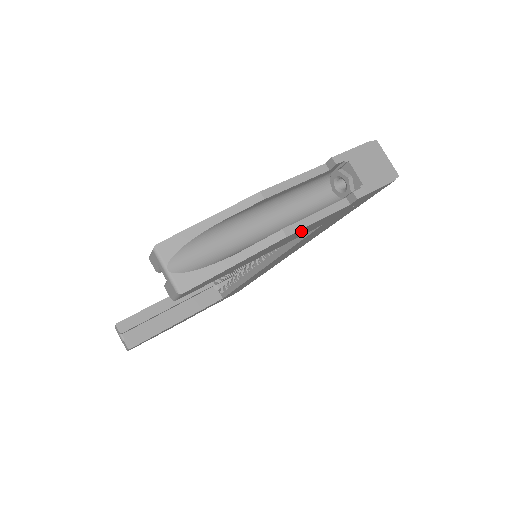
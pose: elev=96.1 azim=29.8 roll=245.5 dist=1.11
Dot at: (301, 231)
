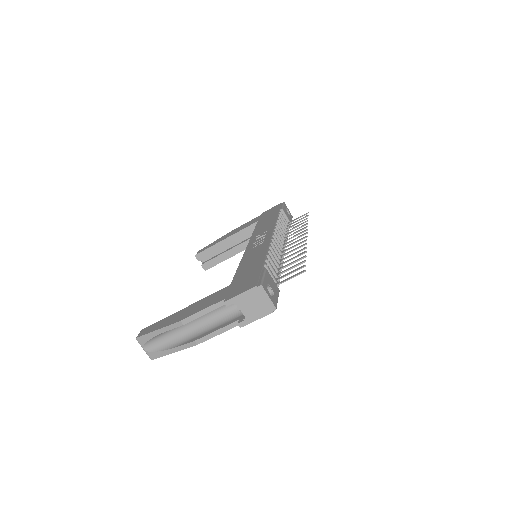
Dot at: occluded
